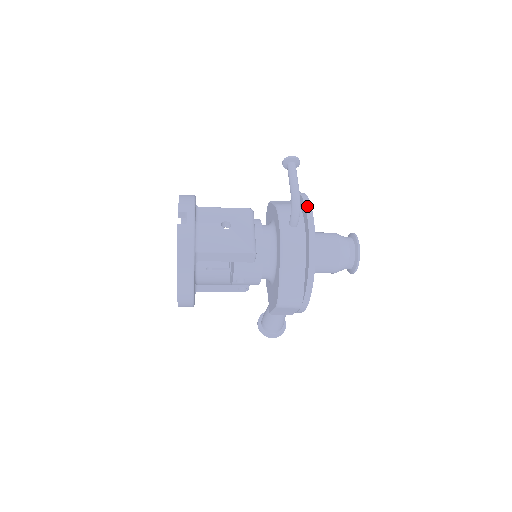
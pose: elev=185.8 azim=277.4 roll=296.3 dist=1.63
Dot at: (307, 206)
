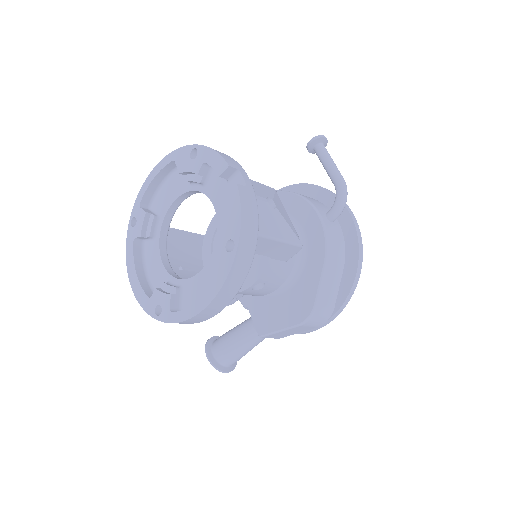
Dot at: occluded
